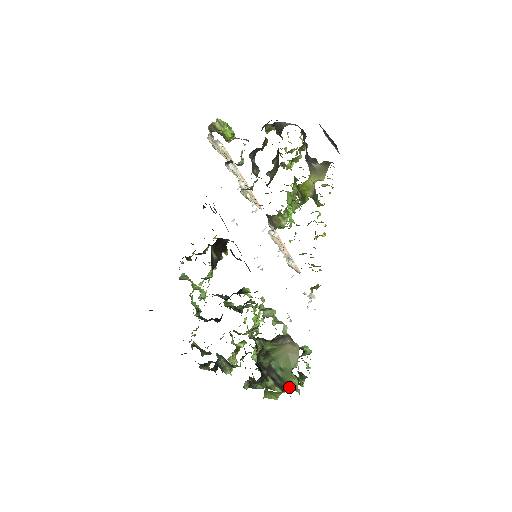
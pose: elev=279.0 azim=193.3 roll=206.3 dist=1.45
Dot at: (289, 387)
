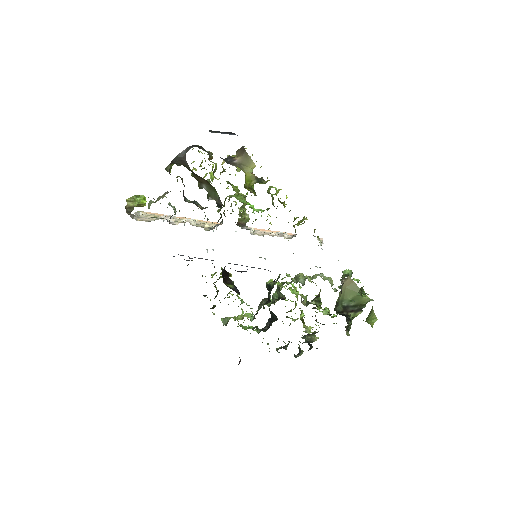
Dot at: (364, 304)
